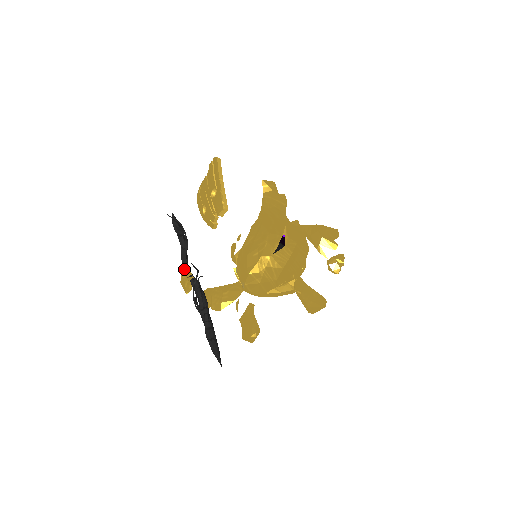
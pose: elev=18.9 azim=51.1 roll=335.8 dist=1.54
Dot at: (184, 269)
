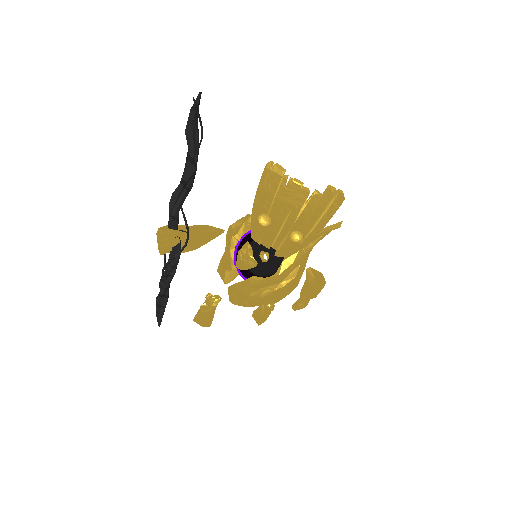
Dot at: (173, 221)
